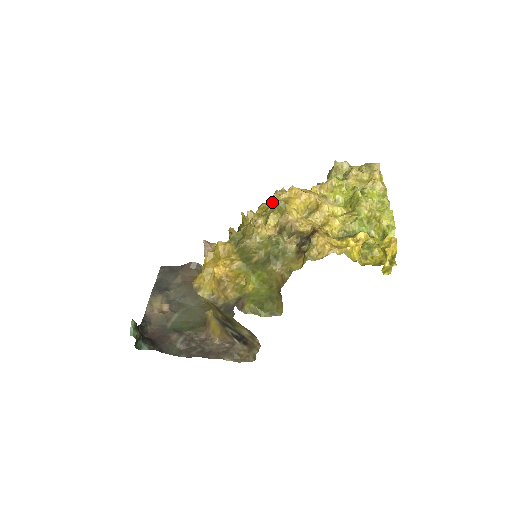
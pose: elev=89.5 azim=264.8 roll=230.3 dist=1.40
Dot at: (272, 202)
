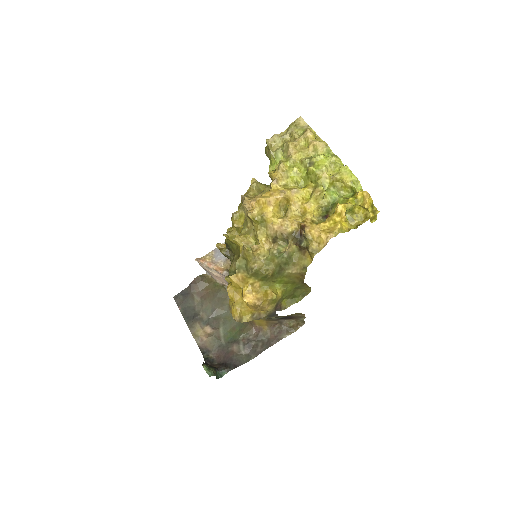
Dot at: (246, 216)
